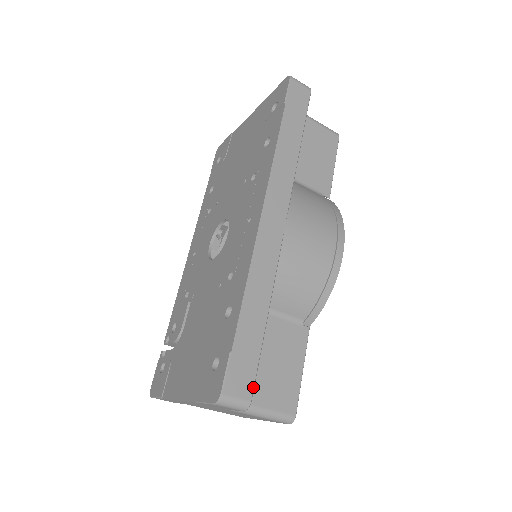
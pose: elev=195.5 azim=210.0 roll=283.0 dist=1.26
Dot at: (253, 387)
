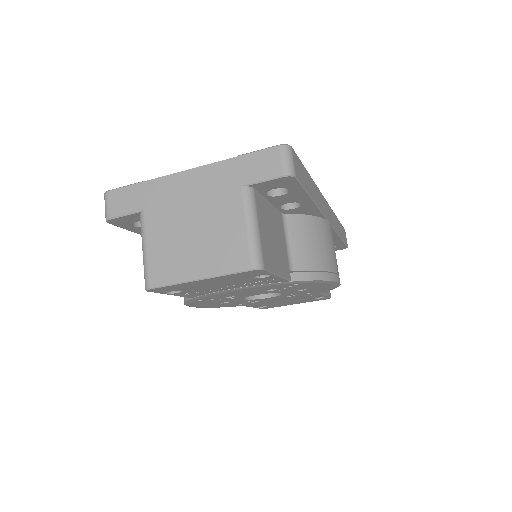
Dot at: (299, 180)
